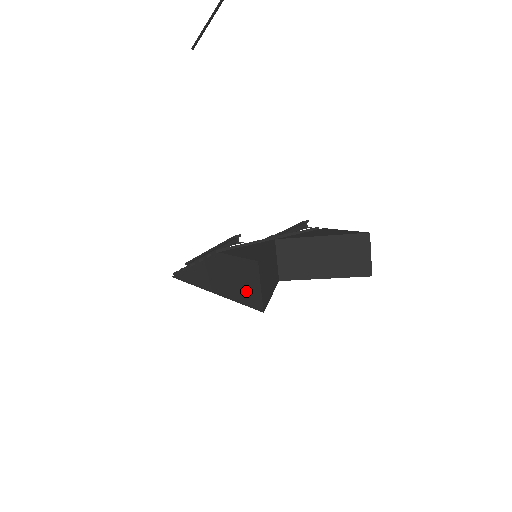
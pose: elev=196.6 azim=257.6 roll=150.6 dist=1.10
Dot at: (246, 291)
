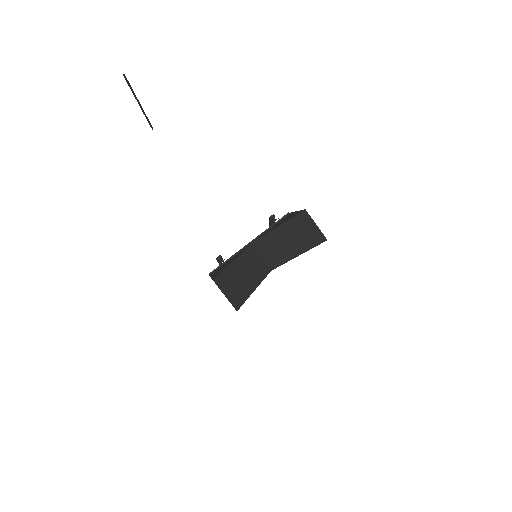
Dot at: occluded
